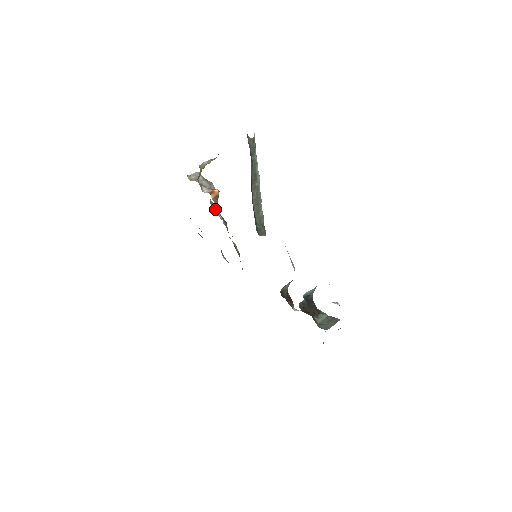
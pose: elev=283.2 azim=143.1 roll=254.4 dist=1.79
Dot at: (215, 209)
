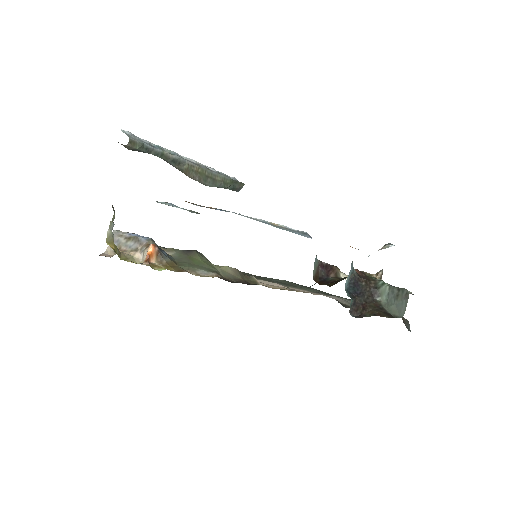
Dot at: (169, 254)
